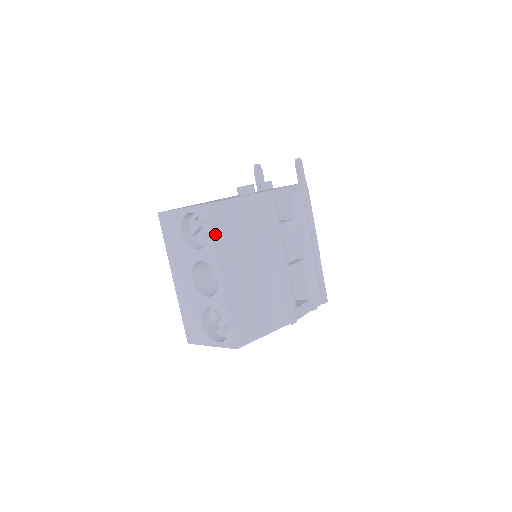
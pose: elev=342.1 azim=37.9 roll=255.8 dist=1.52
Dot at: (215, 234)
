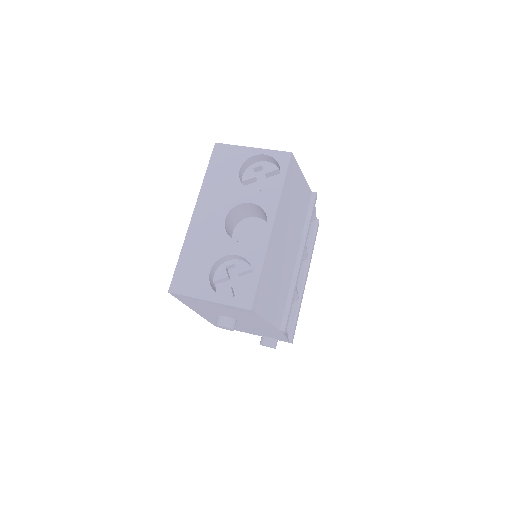
Dot at: (285, 183)
